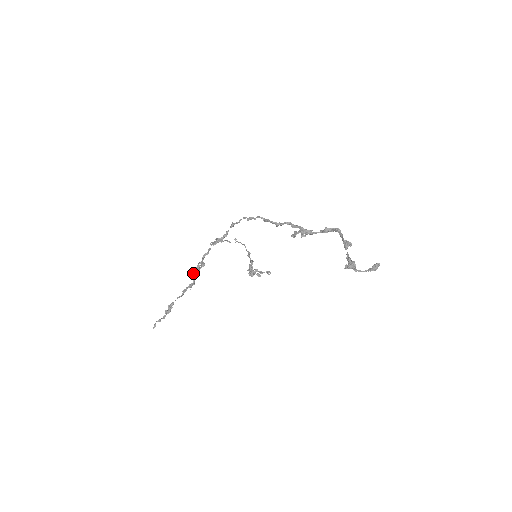
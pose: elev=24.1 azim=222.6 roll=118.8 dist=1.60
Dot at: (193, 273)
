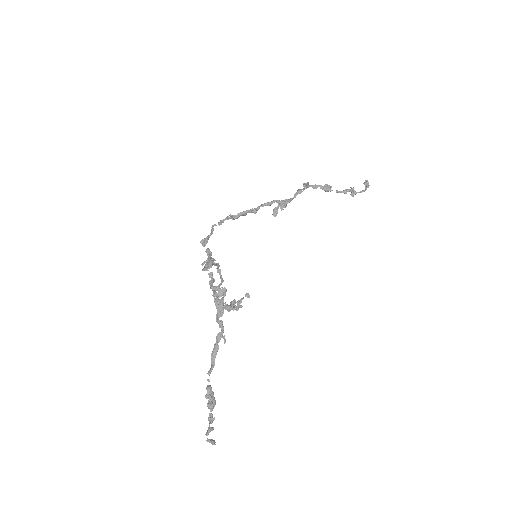
Dot at: occluded
